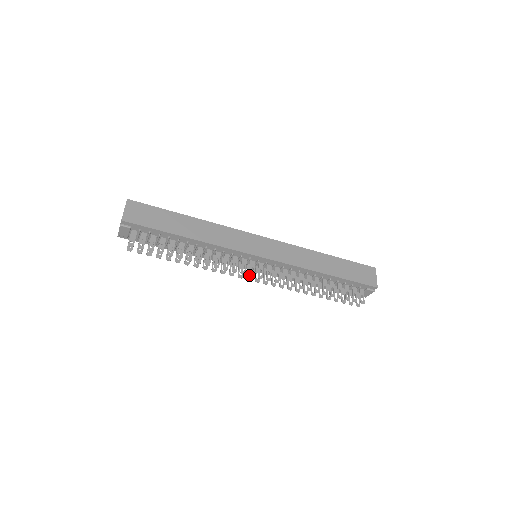
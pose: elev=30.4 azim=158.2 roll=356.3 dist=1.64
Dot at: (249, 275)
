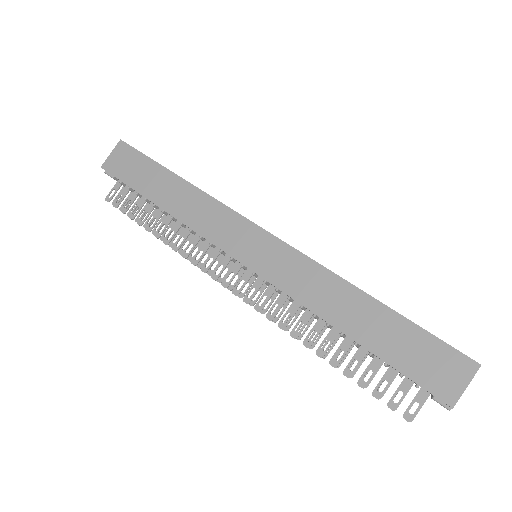
Dot at: (221, 283)
